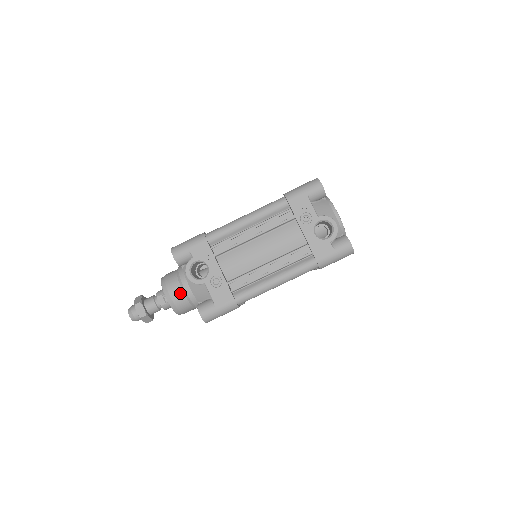
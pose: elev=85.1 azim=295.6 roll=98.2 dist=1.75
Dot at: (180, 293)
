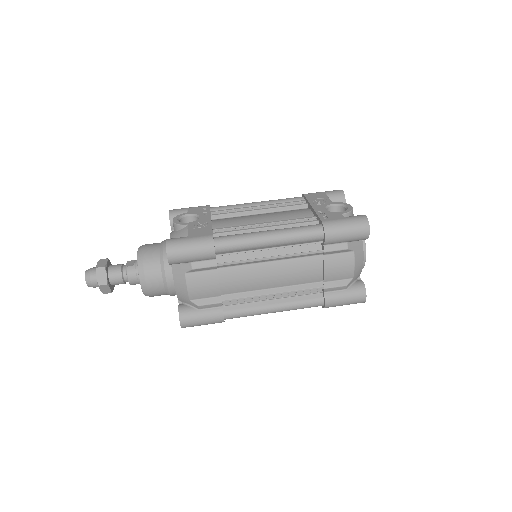
Dot at: (156, 247)
